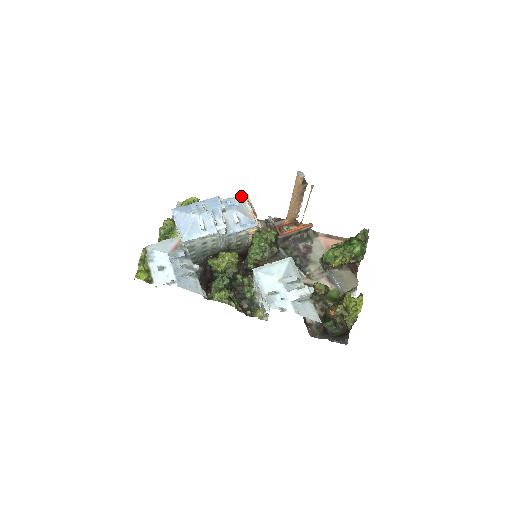
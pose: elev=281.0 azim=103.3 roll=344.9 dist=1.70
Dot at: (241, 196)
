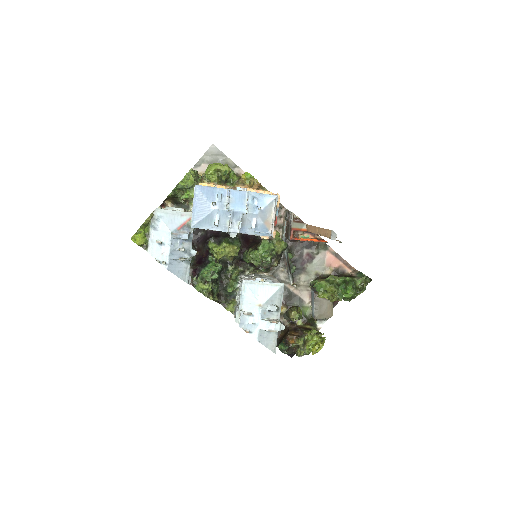
Dot at: (272, 197)
